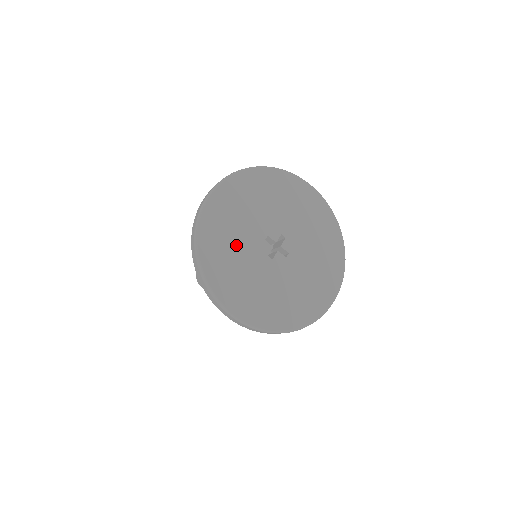
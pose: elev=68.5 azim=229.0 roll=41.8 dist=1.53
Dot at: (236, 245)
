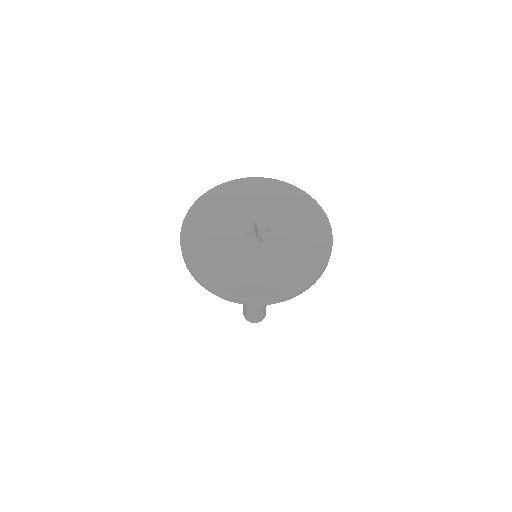
Dot at: (232, 259)
